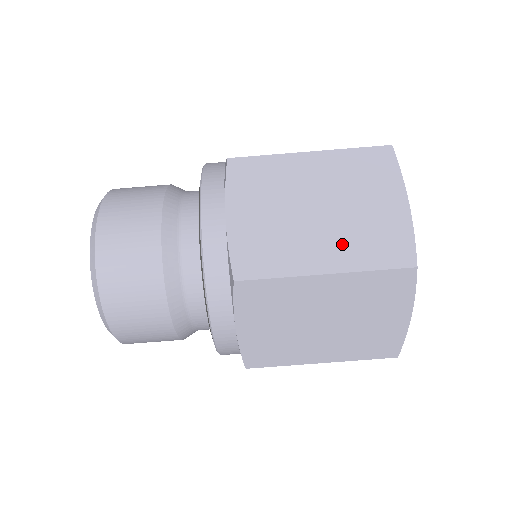
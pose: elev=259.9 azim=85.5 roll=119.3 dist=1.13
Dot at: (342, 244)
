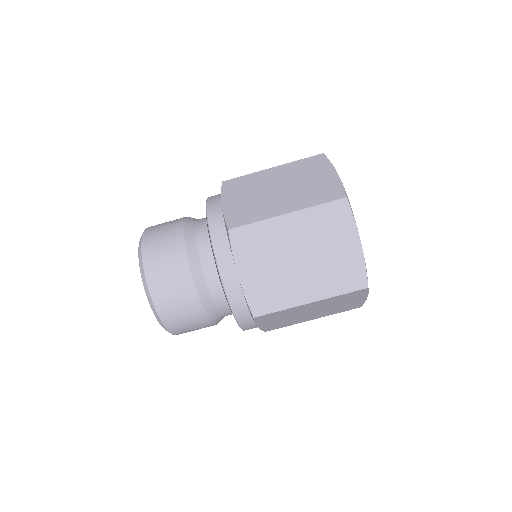
Dot at: (296, 199)
